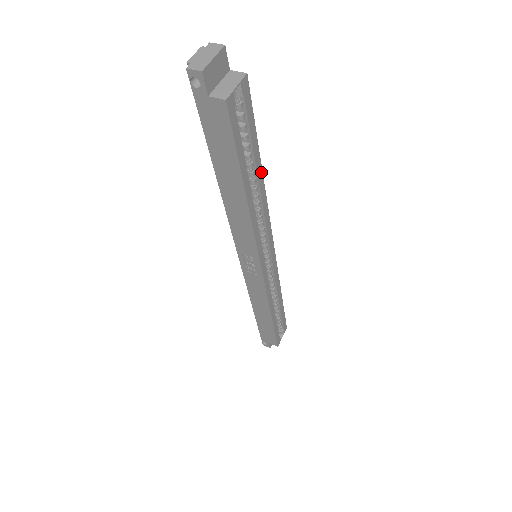
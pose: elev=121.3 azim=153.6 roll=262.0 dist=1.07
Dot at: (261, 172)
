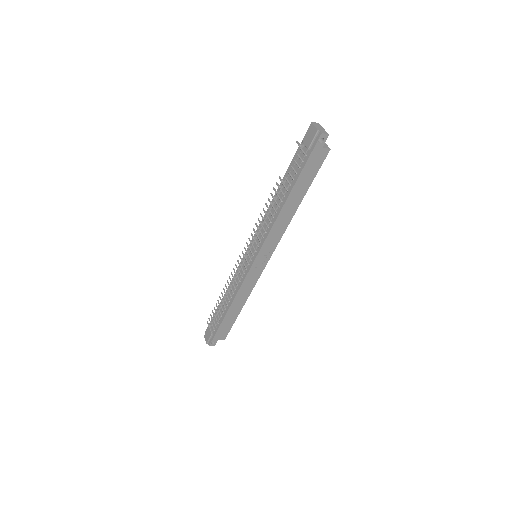
Dot at: occluded
